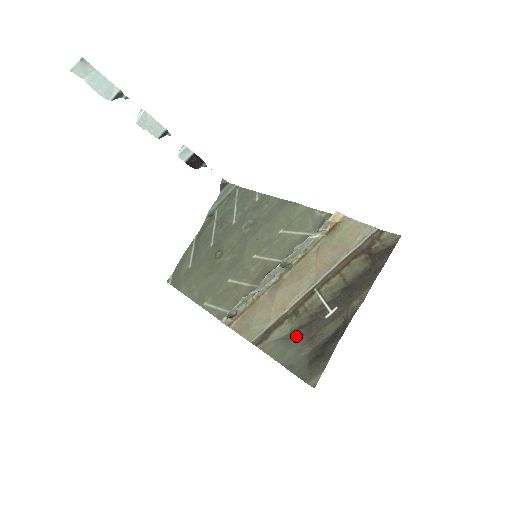
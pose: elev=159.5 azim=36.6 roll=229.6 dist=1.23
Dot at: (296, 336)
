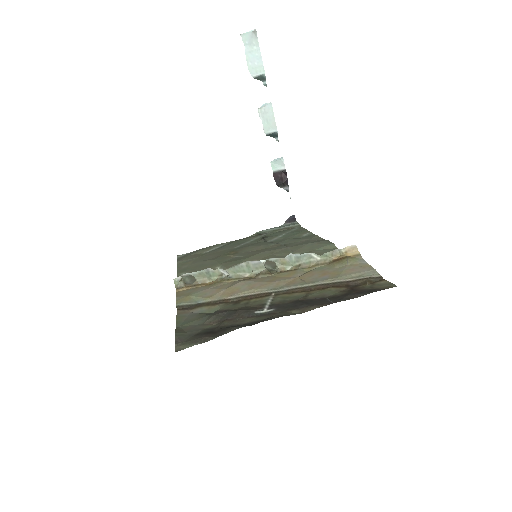
Dot at: (214, 313)
